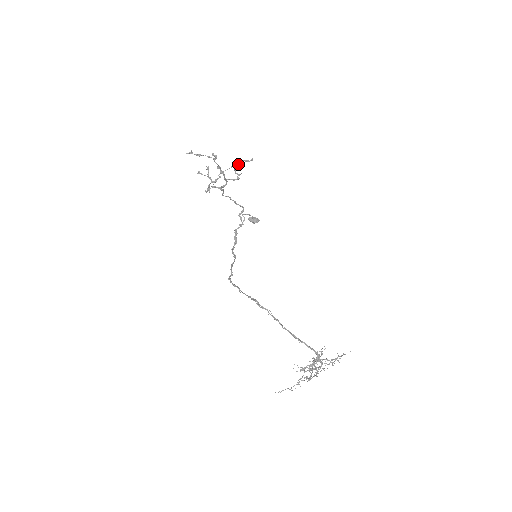
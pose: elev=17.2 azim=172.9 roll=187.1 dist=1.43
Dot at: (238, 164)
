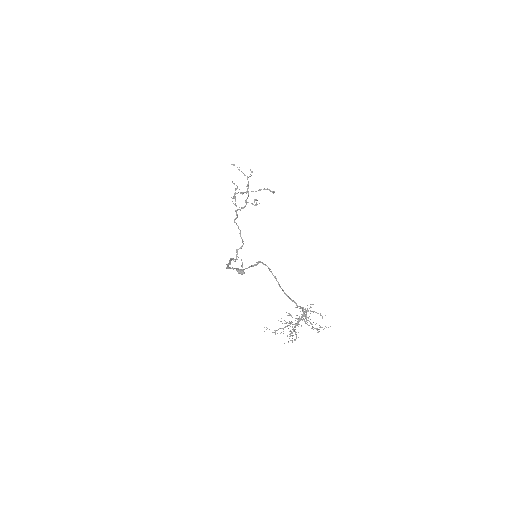
Dot at: (263, 189)
